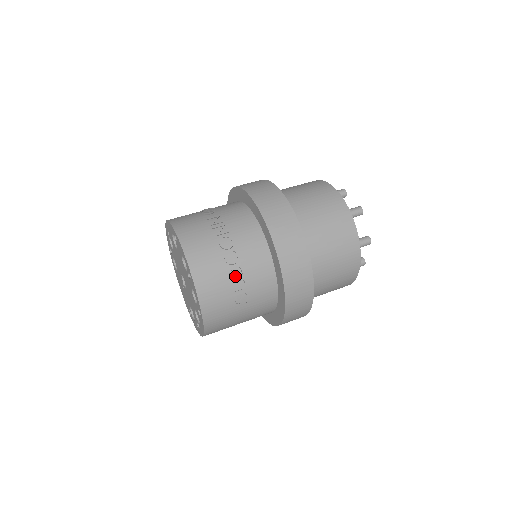
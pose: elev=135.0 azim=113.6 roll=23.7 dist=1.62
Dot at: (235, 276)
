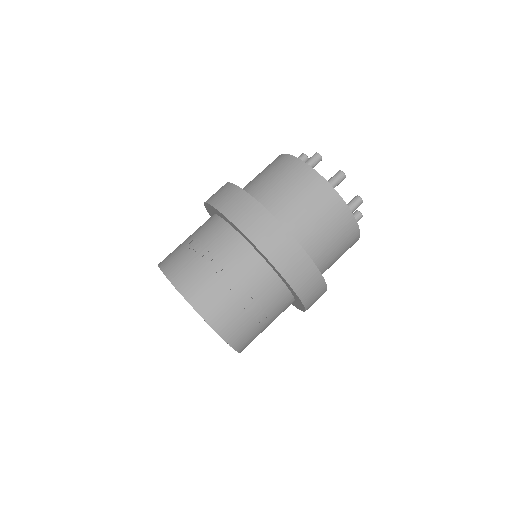
Dot at: (248, 305)
